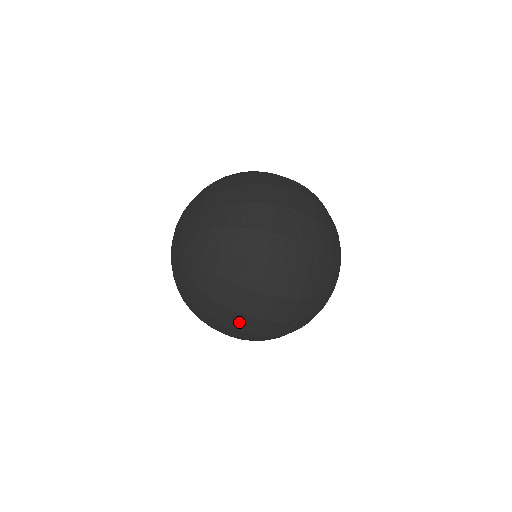
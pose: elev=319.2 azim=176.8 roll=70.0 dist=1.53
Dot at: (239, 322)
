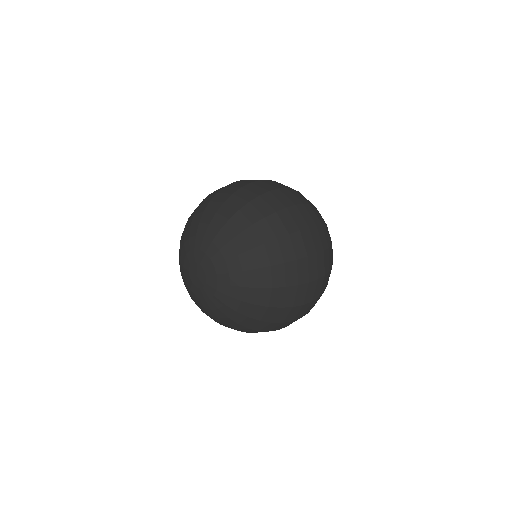
Dot at: occluded
